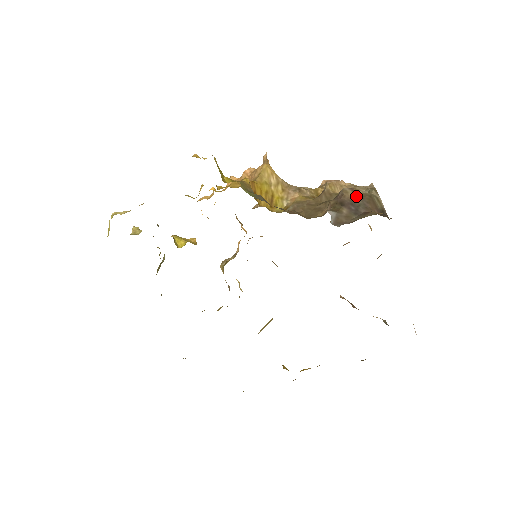
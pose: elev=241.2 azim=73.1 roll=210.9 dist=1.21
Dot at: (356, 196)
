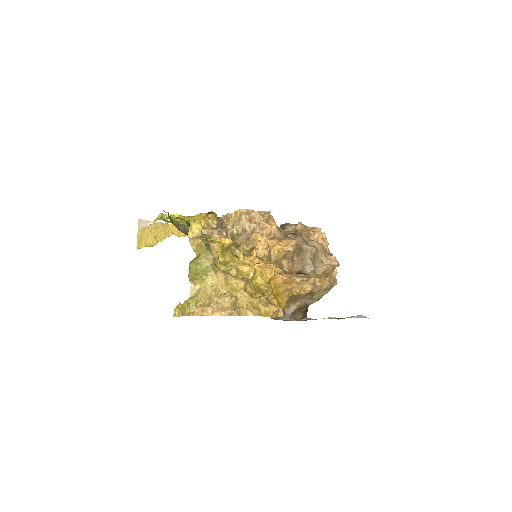
Dot at: occluded
